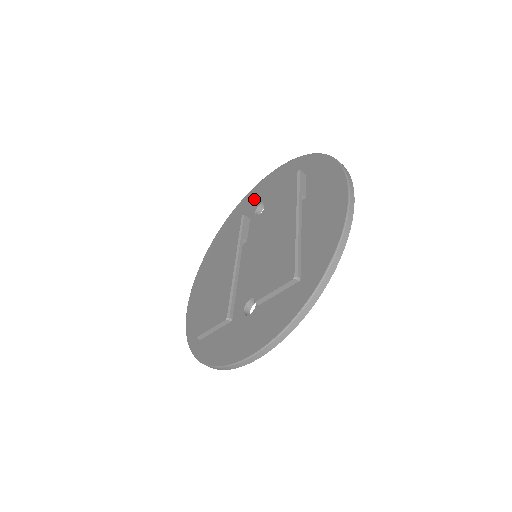
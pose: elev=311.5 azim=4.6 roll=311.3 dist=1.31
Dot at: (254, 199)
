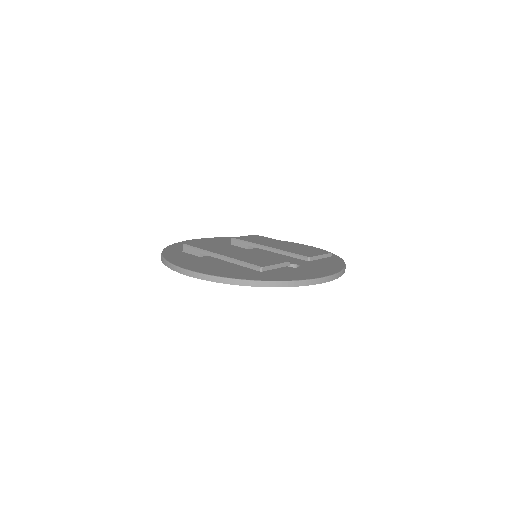
Dot at: occluded
